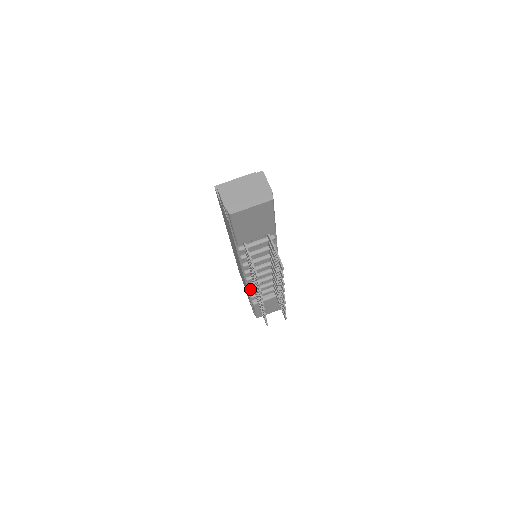
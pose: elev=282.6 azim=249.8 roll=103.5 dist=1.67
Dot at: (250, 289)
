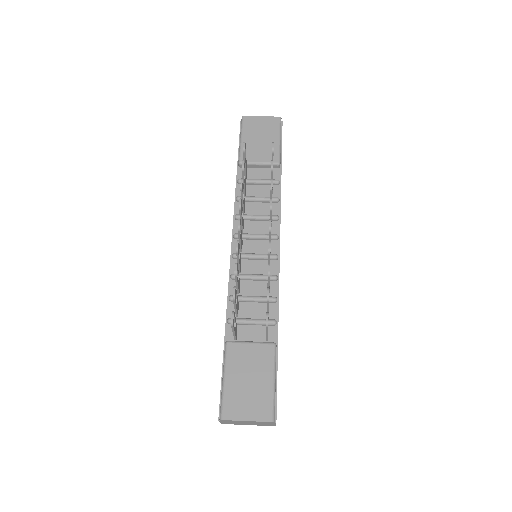
Dot at: (232, 296)
